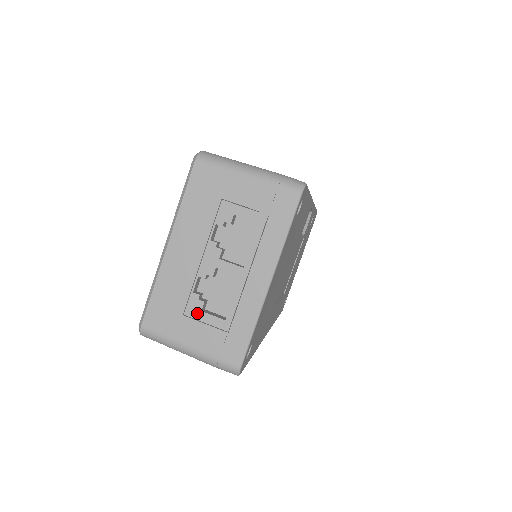
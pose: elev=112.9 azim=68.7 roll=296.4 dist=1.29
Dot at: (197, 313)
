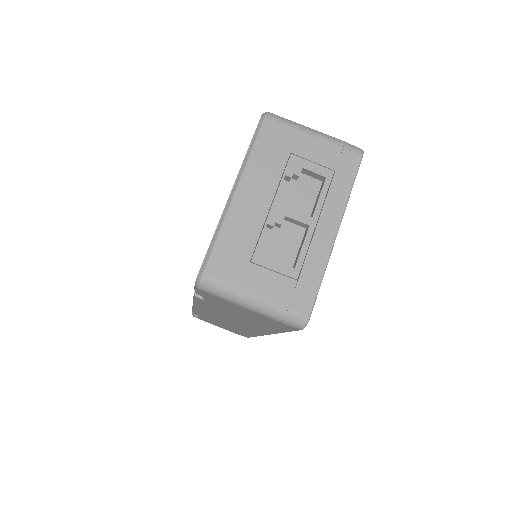
Dot at: (265, 260)
